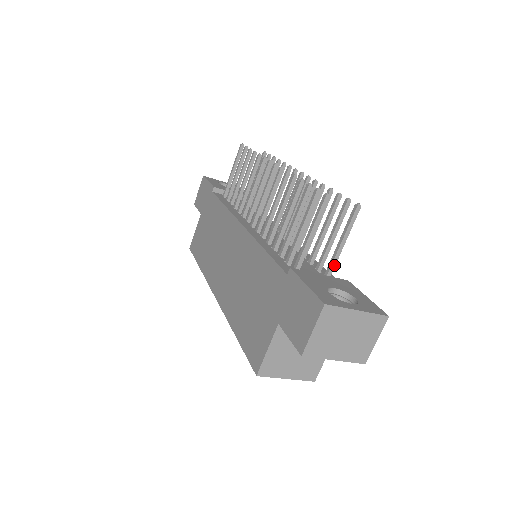
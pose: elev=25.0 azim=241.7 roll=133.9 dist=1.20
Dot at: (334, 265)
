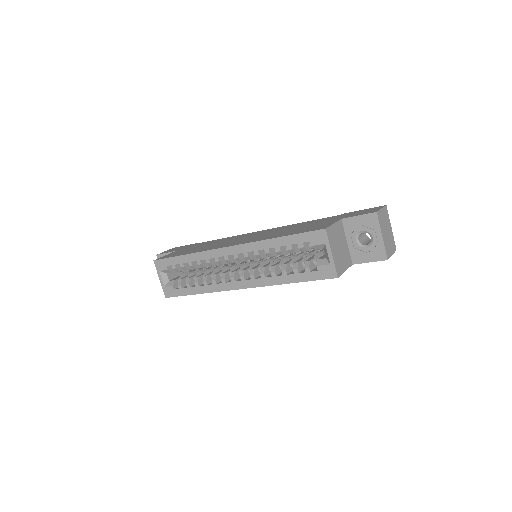
Dot at: occluded
